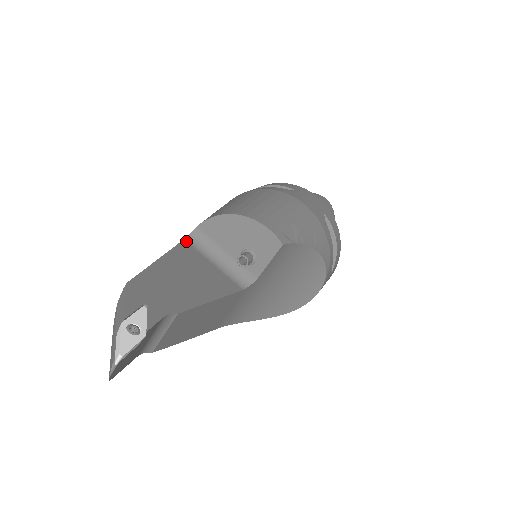
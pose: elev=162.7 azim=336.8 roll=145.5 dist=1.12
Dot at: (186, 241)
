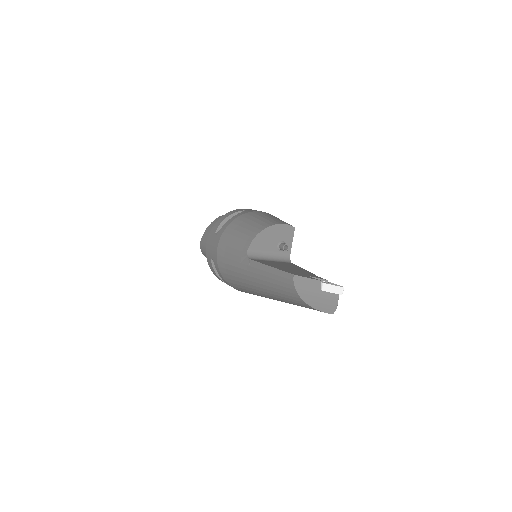
Dot at: (252, 259)
